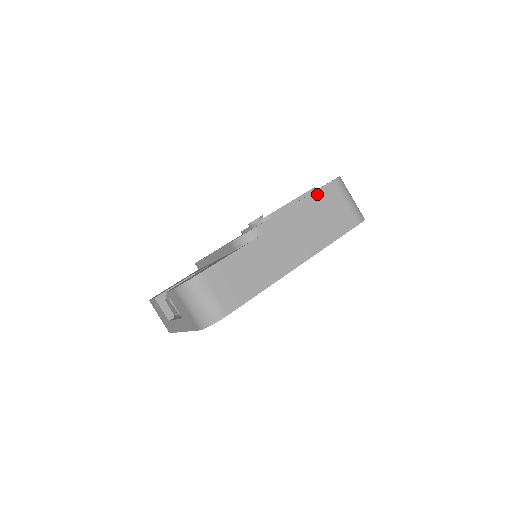
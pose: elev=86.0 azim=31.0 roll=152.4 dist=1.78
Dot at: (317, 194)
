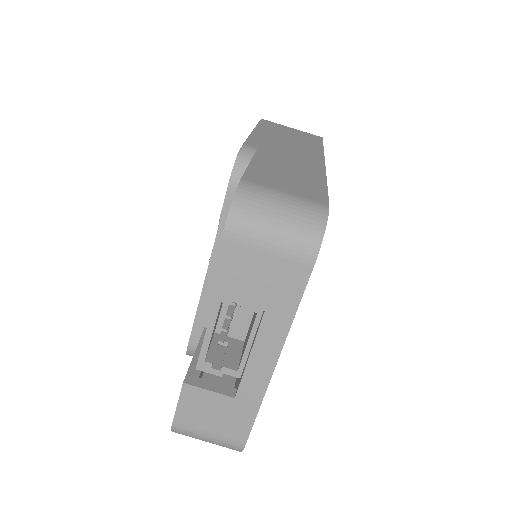
Dot at: (262, 125)
